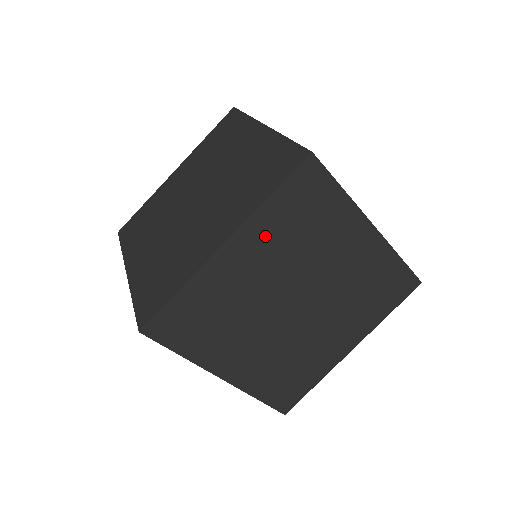
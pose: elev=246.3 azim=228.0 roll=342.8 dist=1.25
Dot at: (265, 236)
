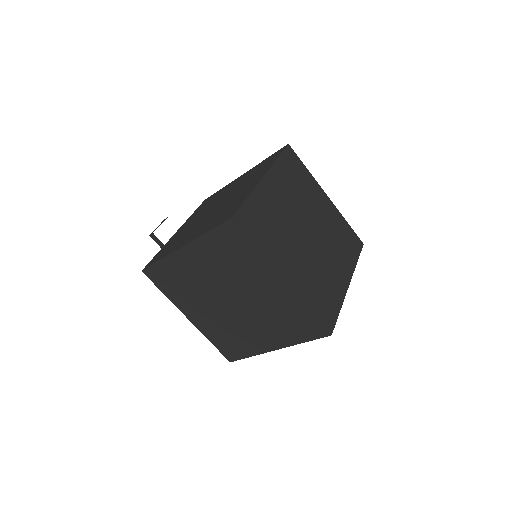
Dot at: occluded
